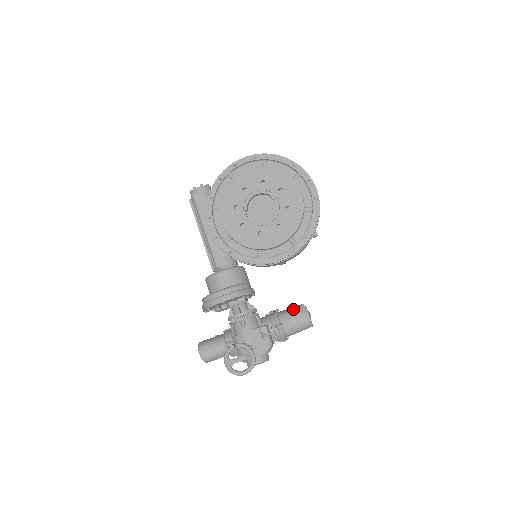
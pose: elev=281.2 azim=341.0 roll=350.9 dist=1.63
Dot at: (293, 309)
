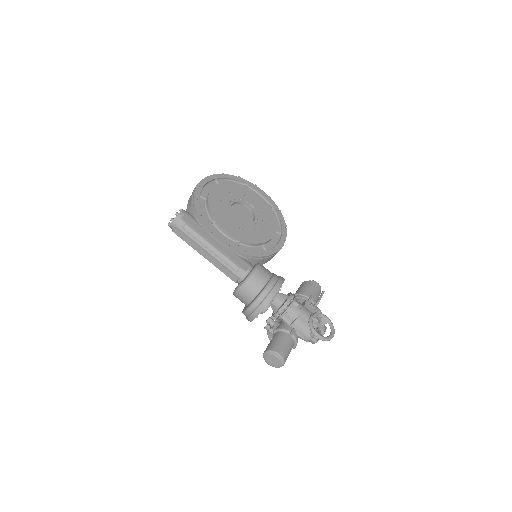
Dot at: (305, 285)
